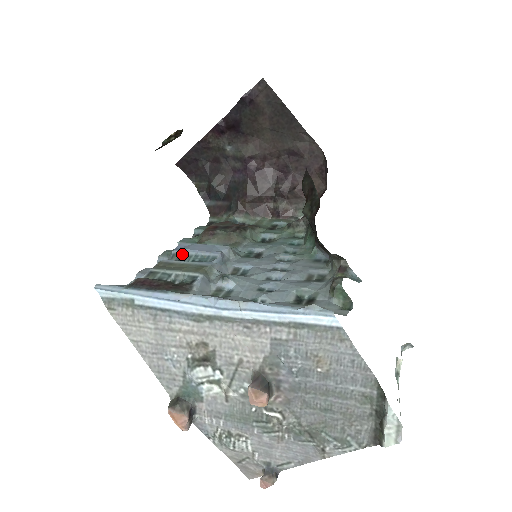
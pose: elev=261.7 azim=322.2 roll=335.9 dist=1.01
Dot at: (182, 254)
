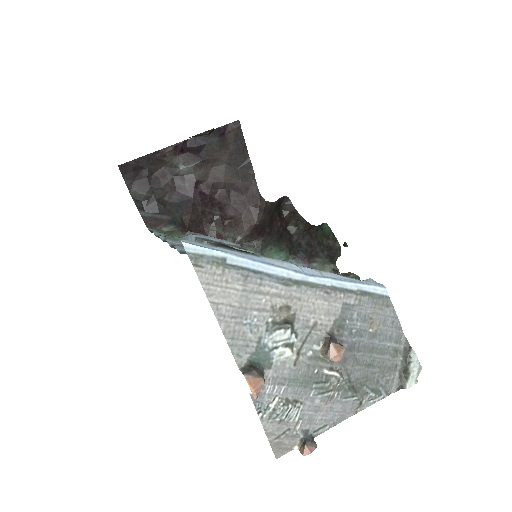
Dot at: occluded
